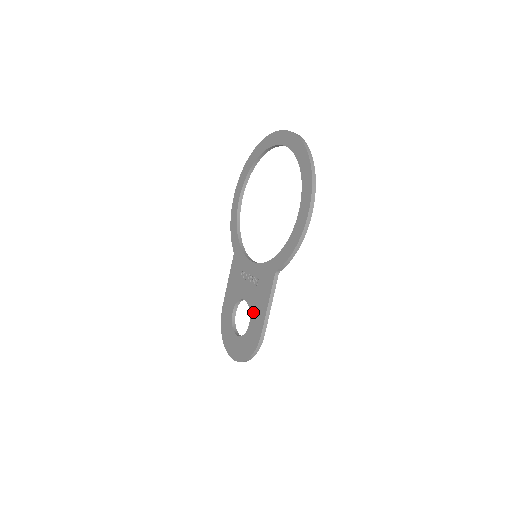
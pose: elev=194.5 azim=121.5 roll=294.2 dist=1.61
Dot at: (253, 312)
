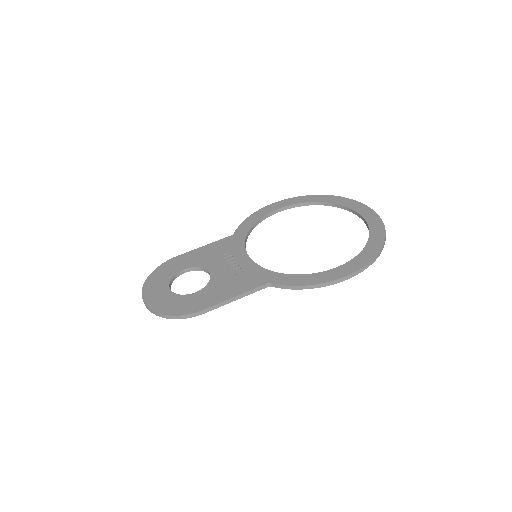
Dot at: (211, 288)
